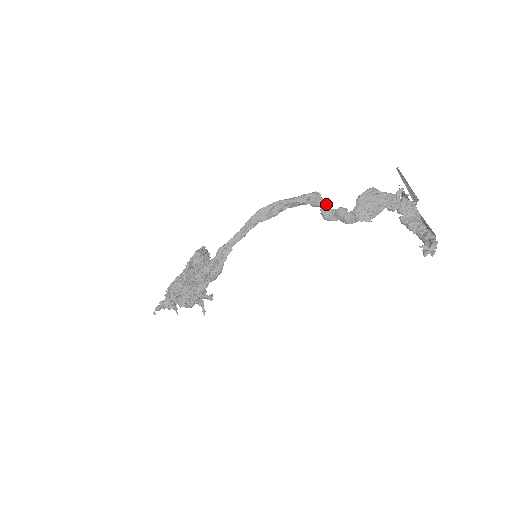
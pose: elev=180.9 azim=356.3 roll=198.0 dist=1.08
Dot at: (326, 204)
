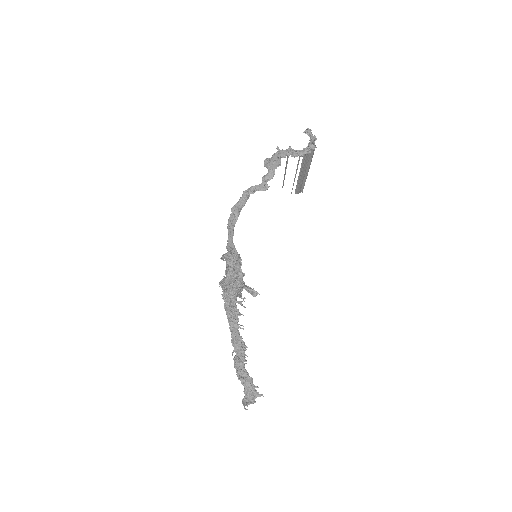
Dot at: (256, 187)
